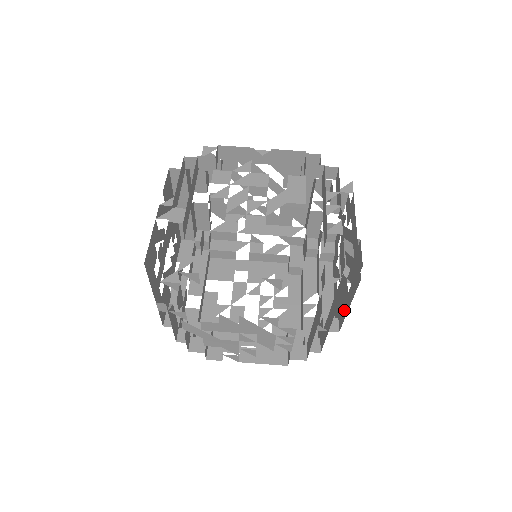
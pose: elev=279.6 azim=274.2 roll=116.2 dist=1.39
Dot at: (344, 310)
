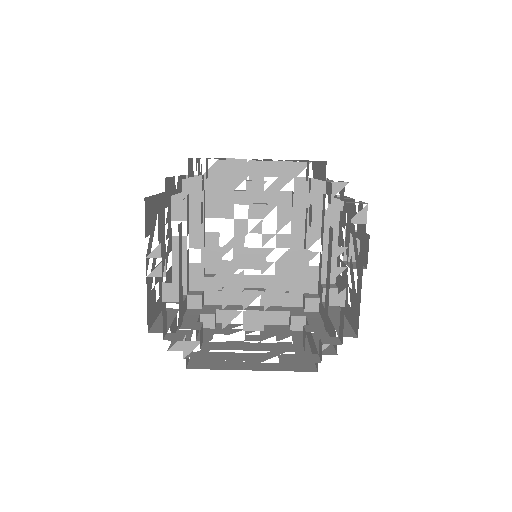
Dot at: occluded
